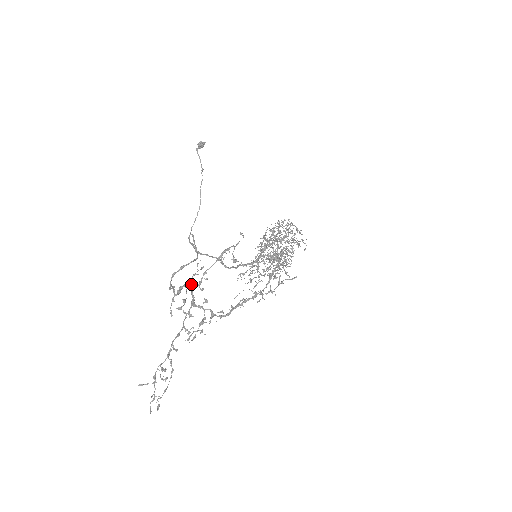
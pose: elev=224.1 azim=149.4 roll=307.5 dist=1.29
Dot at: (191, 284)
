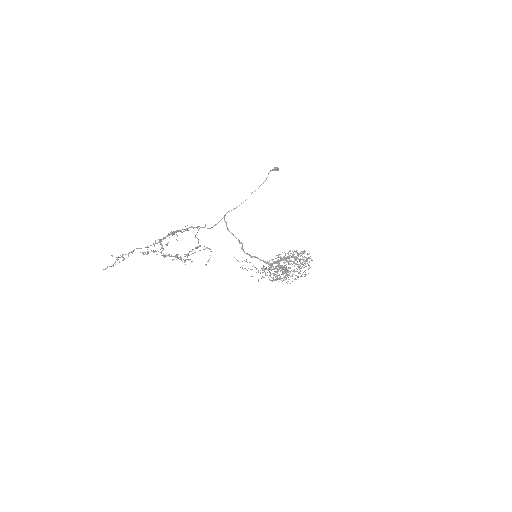
Dot at: (172, 232)
